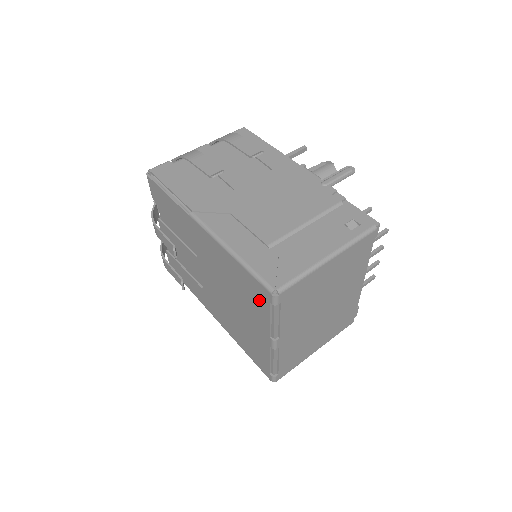
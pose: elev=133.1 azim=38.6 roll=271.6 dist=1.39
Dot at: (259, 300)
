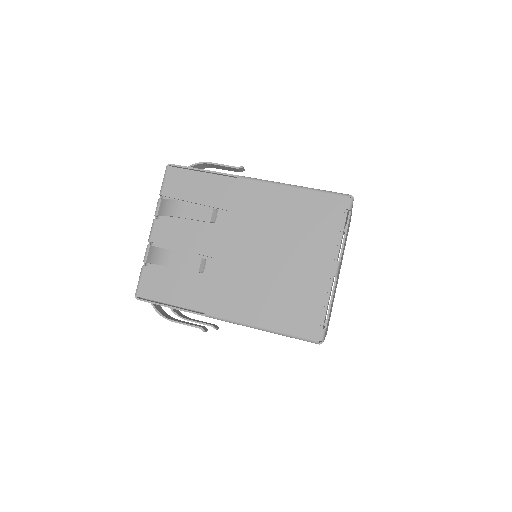
Dot at: (329, 217)
